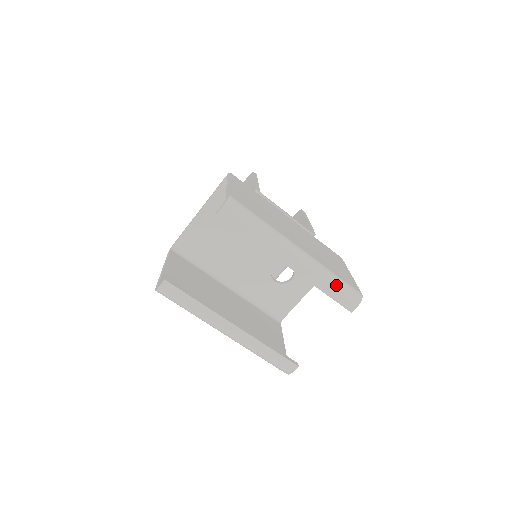
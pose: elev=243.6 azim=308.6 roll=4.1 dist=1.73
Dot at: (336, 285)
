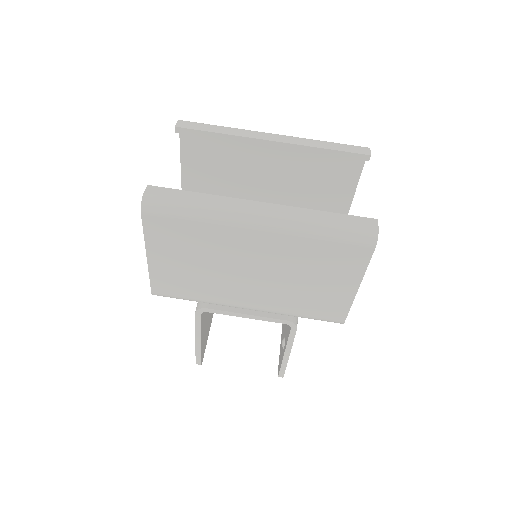
Dot at: (332, 143)
